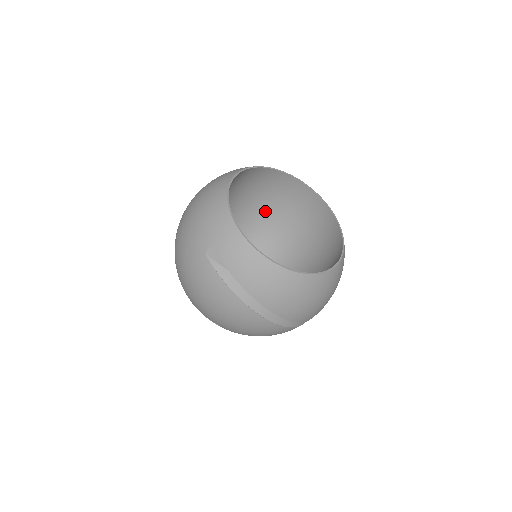
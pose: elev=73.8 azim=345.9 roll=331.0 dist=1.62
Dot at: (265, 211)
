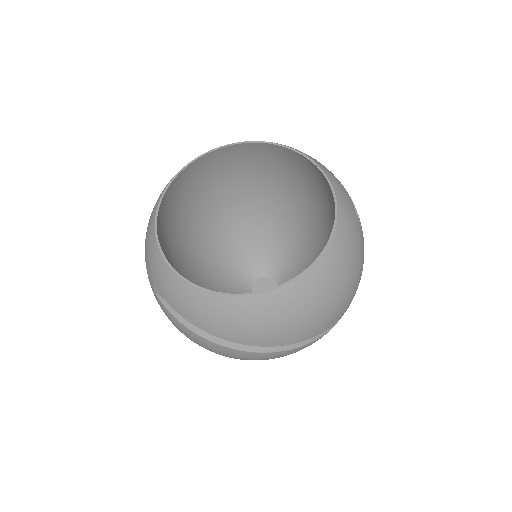
Dot at: (266, 189)
